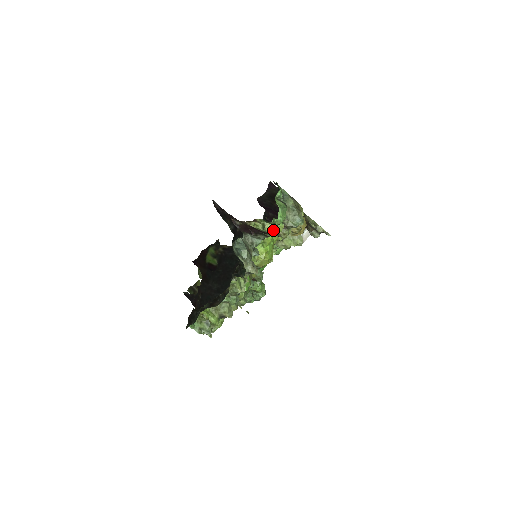
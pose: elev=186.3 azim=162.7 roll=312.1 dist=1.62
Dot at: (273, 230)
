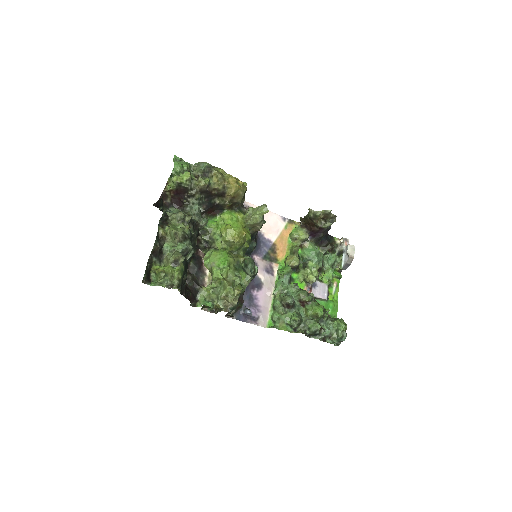
Dot at: (178, 177)
